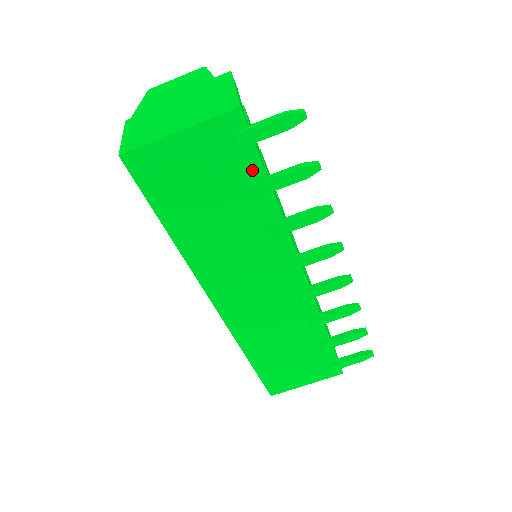
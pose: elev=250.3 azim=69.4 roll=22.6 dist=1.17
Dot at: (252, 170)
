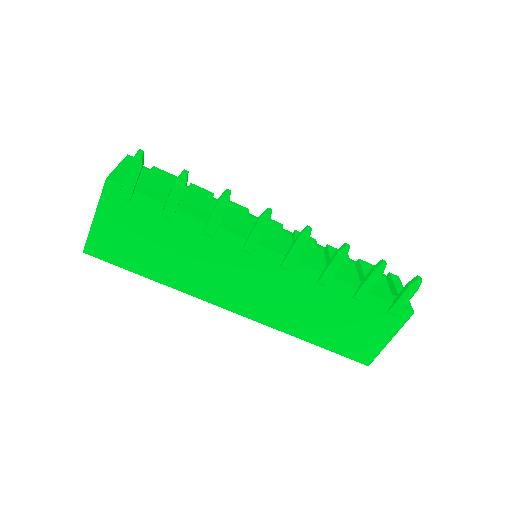
Dot at: (152, 207)
